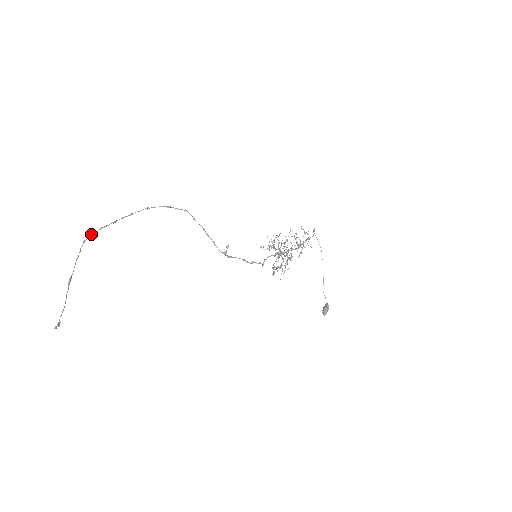
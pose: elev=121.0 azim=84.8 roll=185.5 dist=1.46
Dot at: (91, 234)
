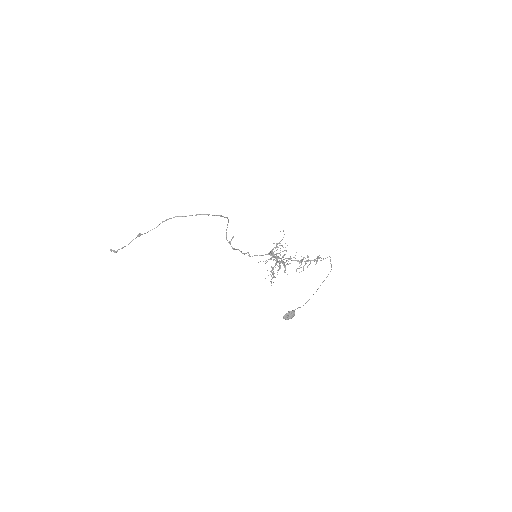
Dot at: occluded
